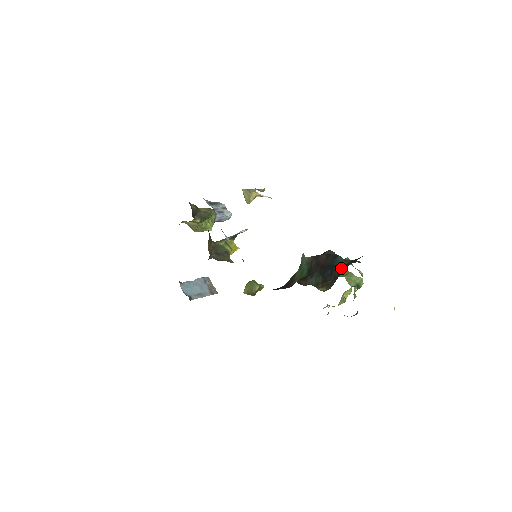
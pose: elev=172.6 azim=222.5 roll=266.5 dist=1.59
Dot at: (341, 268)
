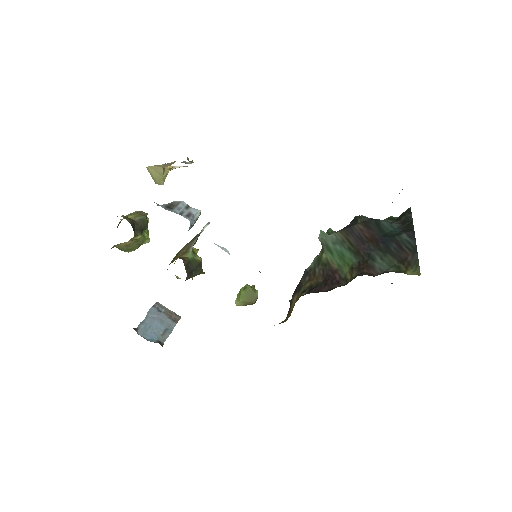
Dot at: (407, 236)
